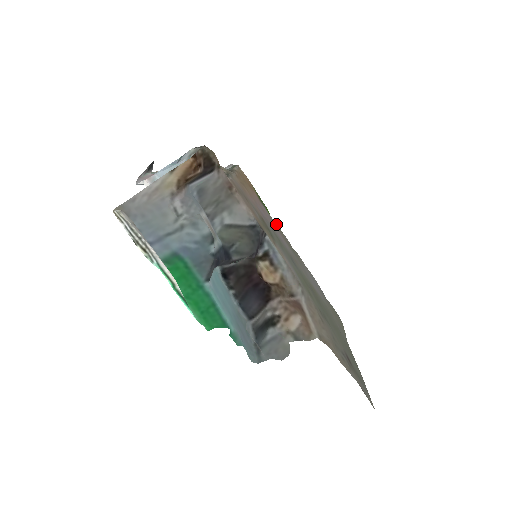
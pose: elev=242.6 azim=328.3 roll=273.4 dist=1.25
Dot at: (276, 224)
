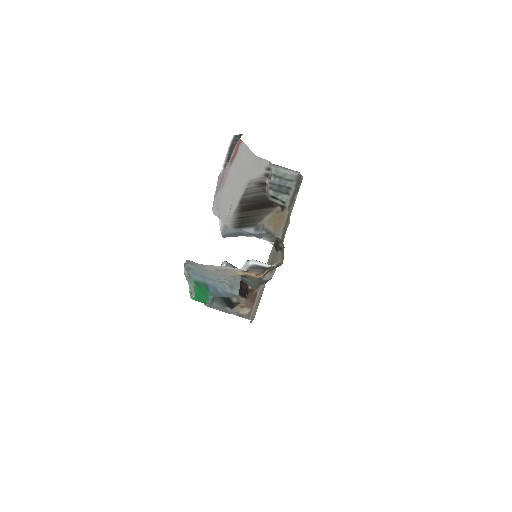
Dot at: occluded
